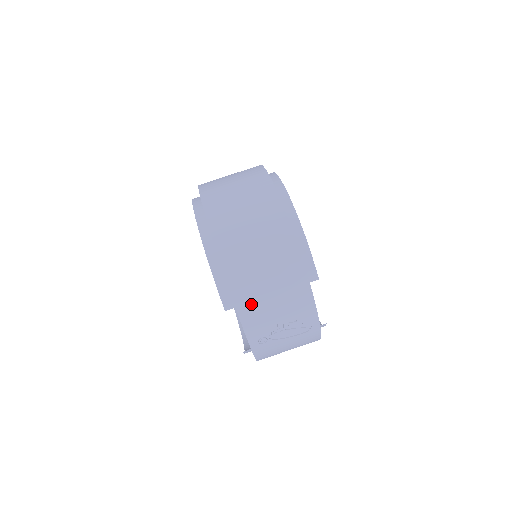
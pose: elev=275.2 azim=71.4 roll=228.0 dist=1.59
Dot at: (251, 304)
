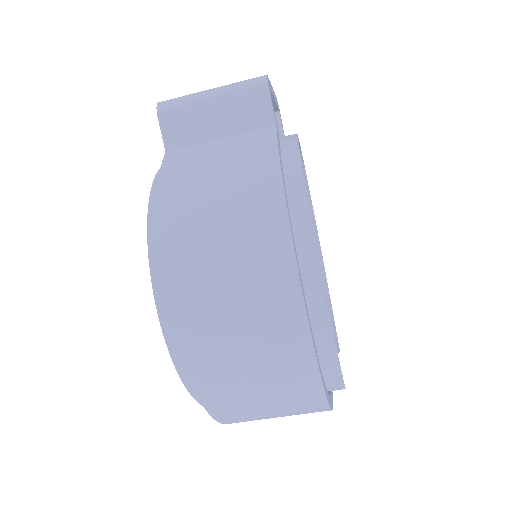
Dot at: occluded
